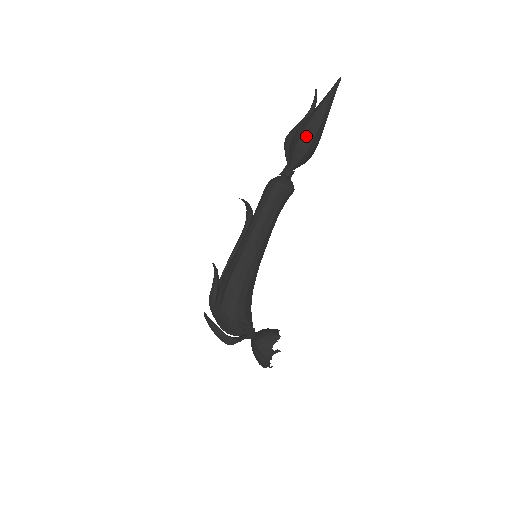
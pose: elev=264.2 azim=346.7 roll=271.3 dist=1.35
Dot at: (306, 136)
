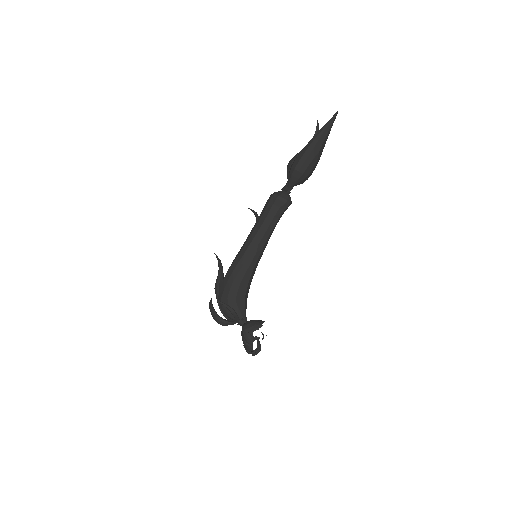
Dot at: (300, 157)
